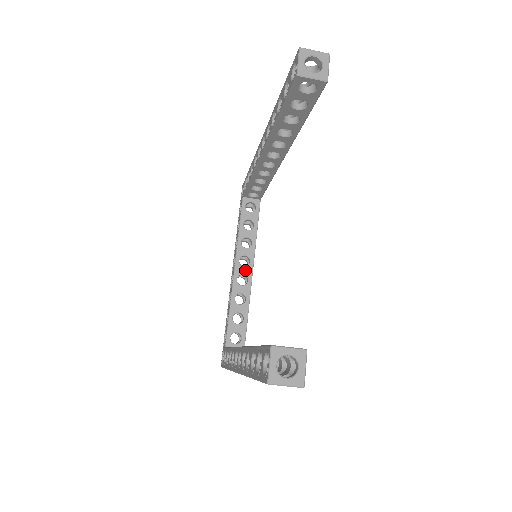
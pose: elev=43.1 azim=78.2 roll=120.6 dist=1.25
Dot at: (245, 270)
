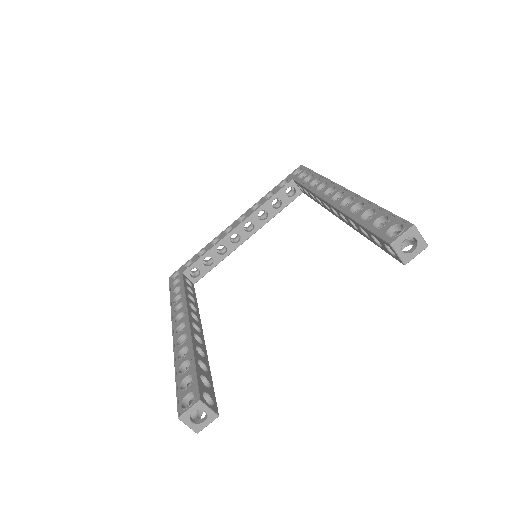
Dot at: (244, 234)
